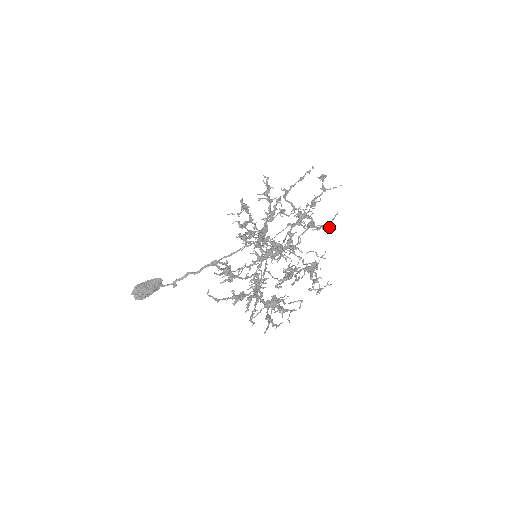
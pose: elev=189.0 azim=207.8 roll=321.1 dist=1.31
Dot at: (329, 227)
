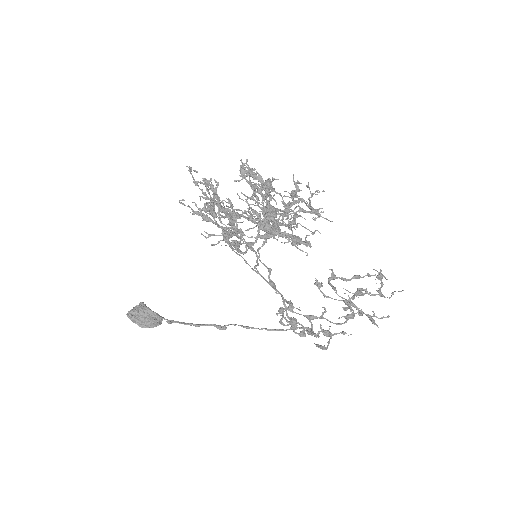
Dot at: (368, 314)
